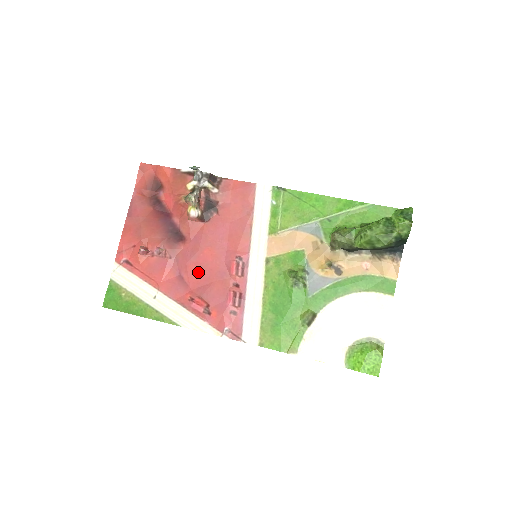
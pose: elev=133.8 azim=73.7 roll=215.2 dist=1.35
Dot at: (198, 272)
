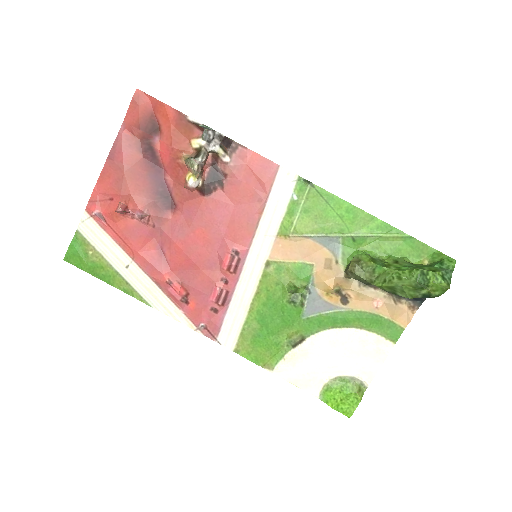
Dot at: (184, 253)
